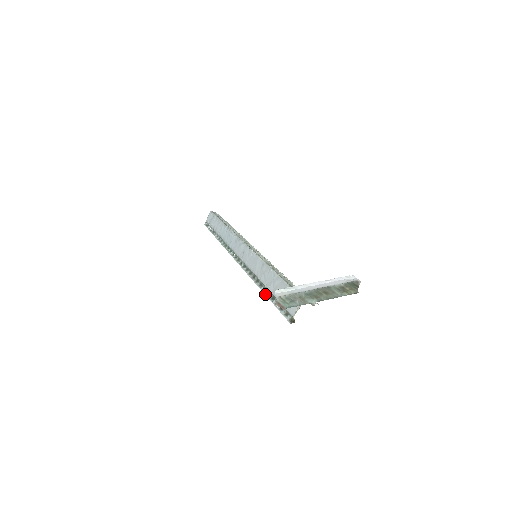
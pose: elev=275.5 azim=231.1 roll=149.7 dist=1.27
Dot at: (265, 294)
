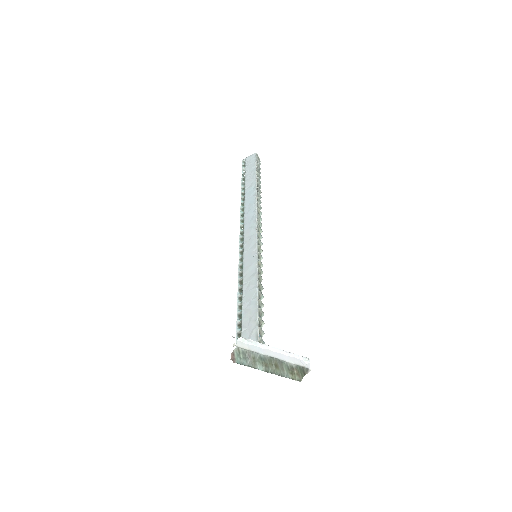
Dot at: (237, 305)
